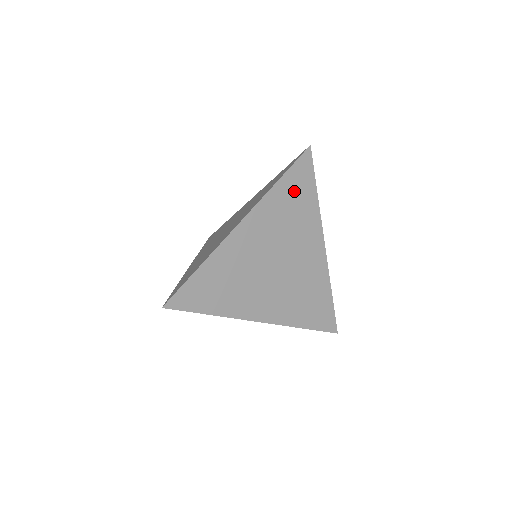
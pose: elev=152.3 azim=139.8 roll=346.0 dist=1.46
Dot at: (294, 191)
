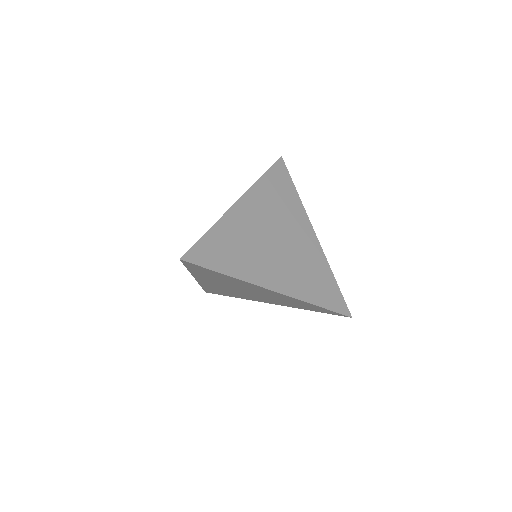
Dot at: (277, 185)
